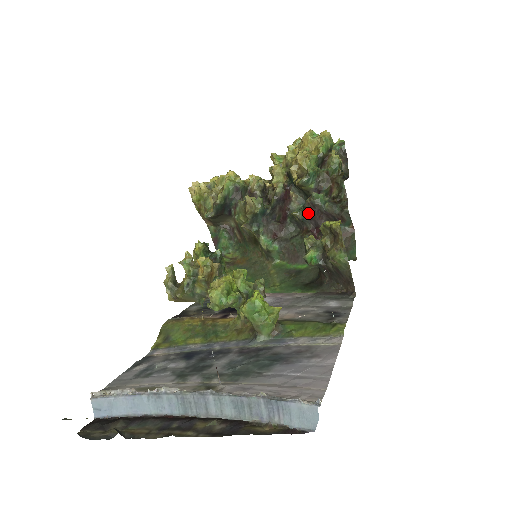
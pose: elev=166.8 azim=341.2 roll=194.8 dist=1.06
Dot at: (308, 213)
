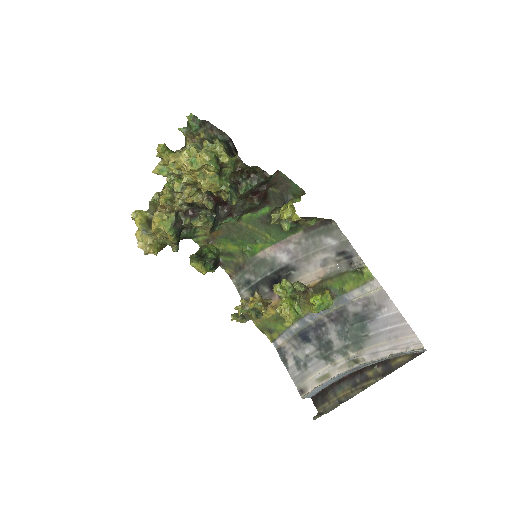
Dot at: occluded
